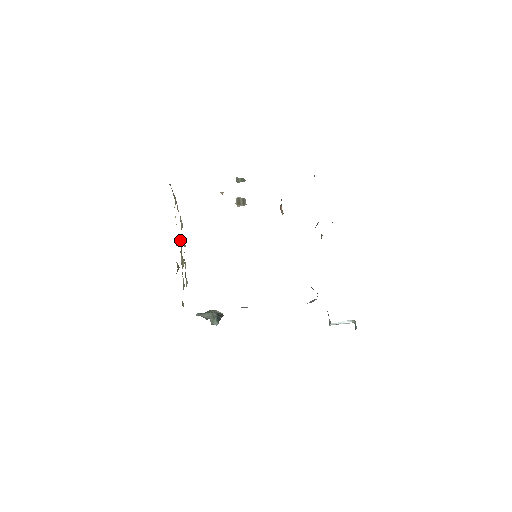
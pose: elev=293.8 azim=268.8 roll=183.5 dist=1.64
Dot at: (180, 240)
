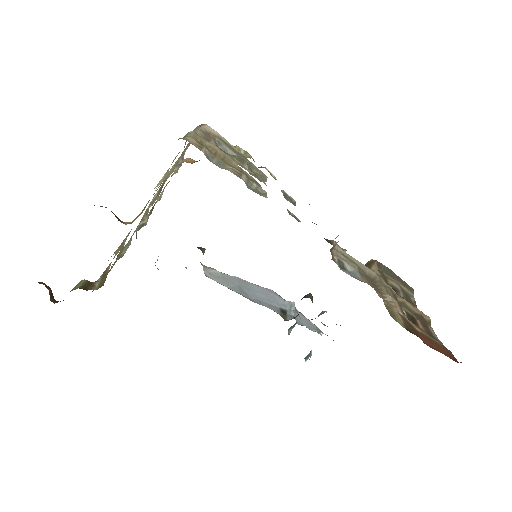
Dot at: occluded
